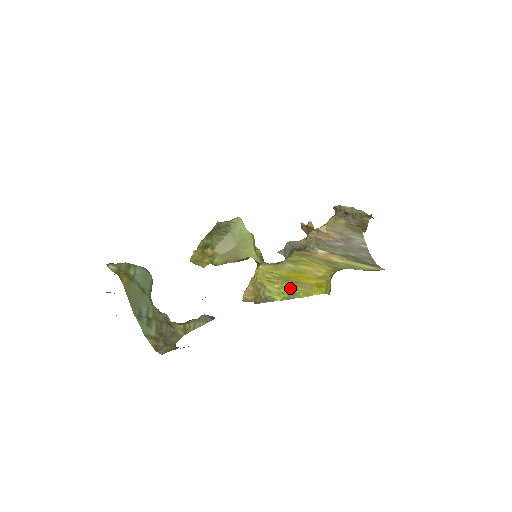
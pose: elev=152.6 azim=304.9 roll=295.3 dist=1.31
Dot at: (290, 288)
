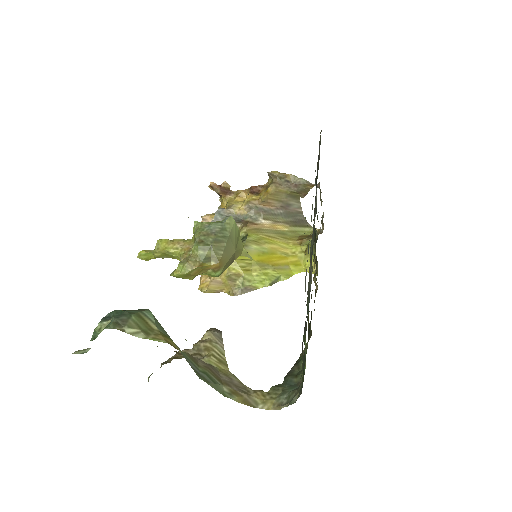
Dot at: (270, 273)
